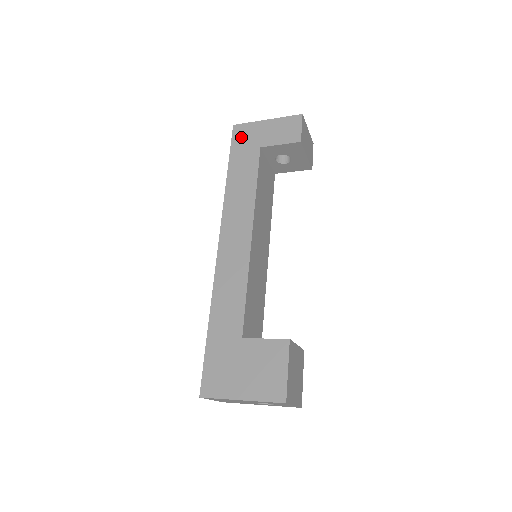
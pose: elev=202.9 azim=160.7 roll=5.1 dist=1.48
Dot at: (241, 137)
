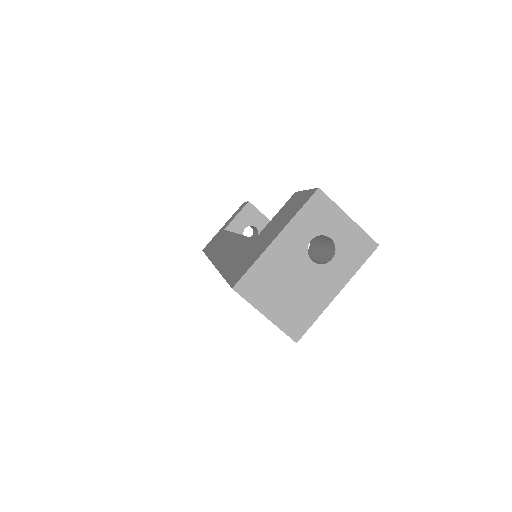
Dot at: (209, 244)
